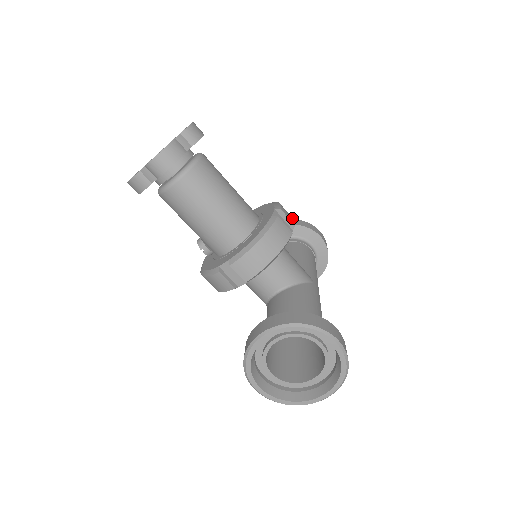
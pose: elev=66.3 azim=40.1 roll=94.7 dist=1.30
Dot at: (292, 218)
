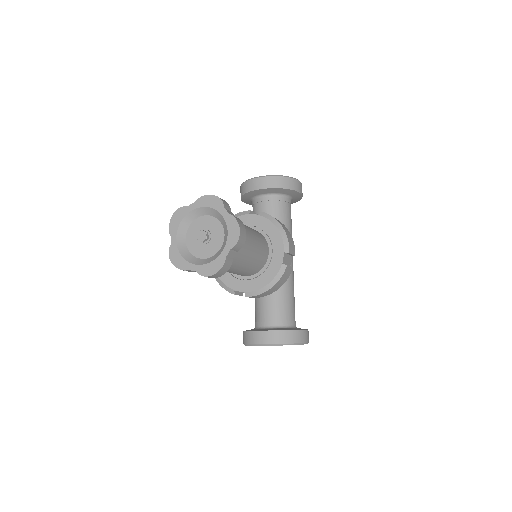
Dot at: (293, 245)
